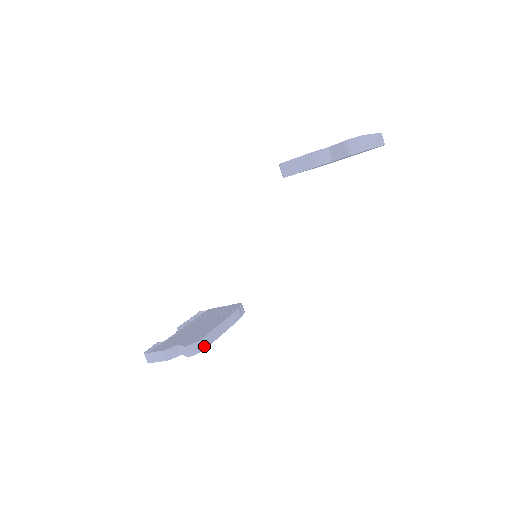
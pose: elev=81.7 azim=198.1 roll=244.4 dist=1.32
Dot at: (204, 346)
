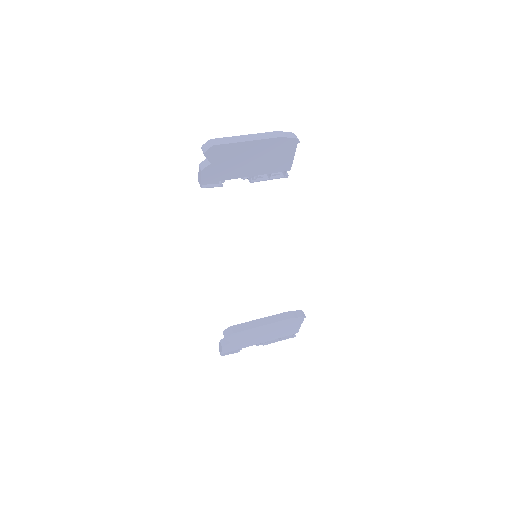
Dot at: (235, 331)
